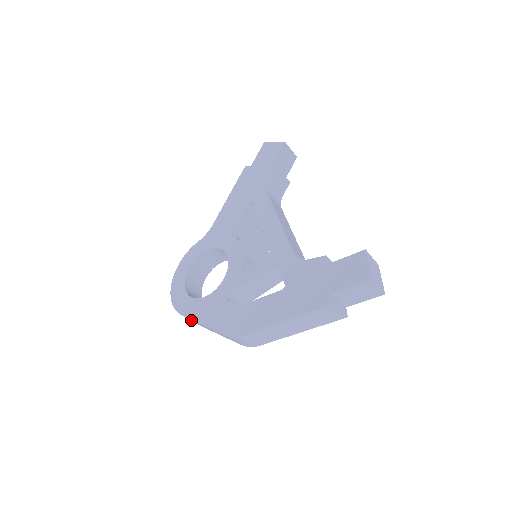
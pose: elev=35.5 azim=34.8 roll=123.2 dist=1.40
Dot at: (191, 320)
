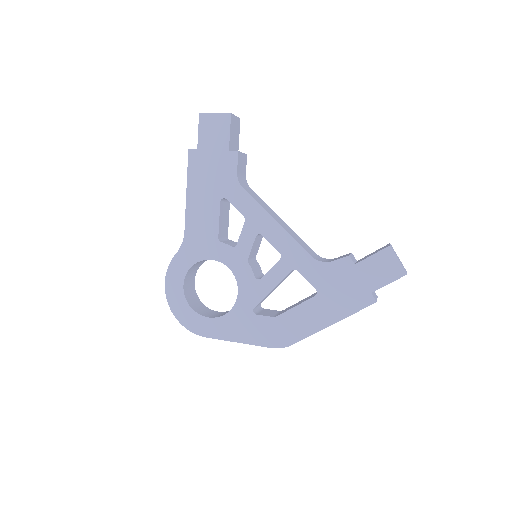
Dot at: occluded
